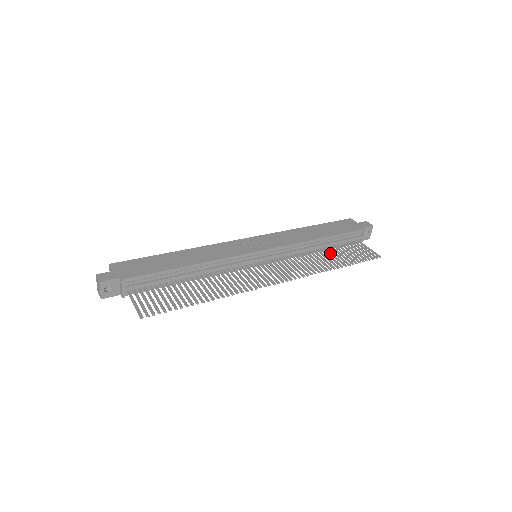
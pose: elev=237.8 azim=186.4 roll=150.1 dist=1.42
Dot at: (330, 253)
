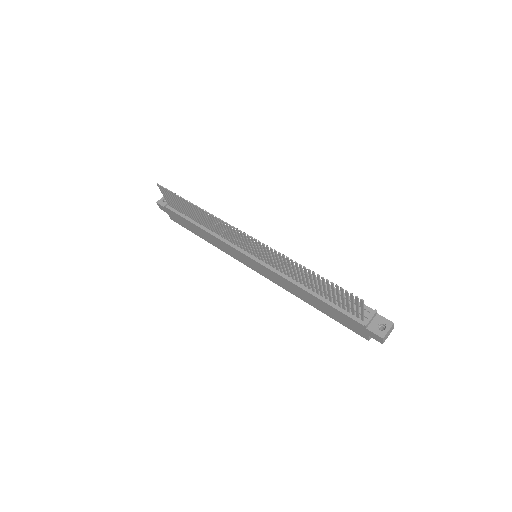
Dot at: (316, 286)
